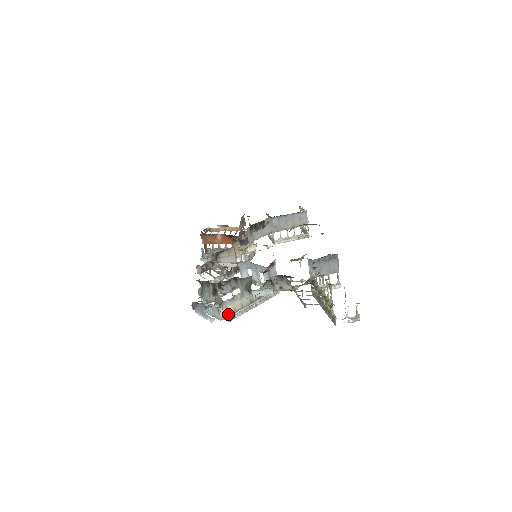
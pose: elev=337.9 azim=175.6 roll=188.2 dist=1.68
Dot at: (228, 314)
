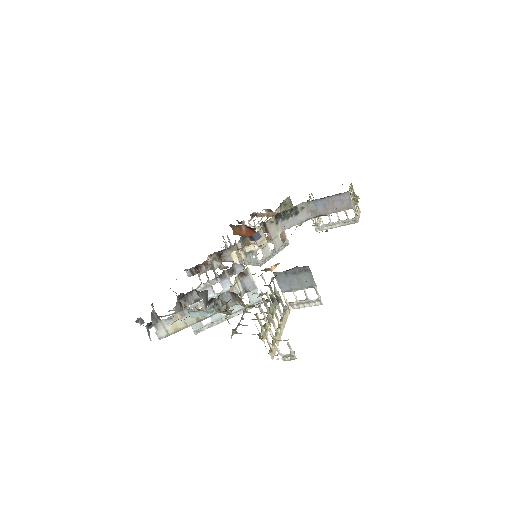
Dot at: (168, 333)
